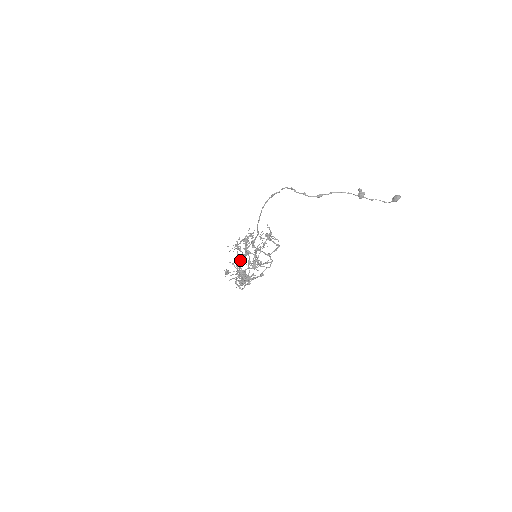
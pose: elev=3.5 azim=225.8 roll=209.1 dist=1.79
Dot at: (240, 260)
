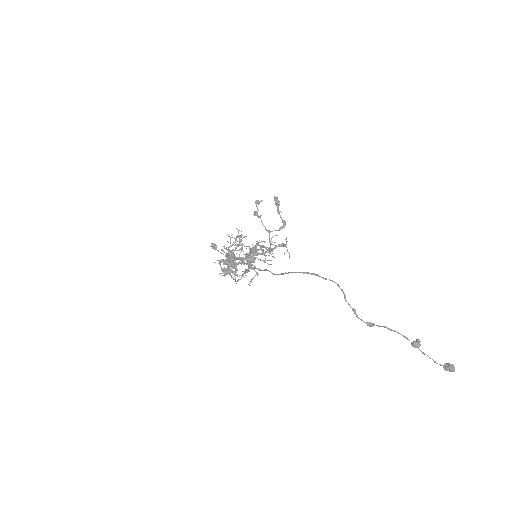
Dot at: occluded
